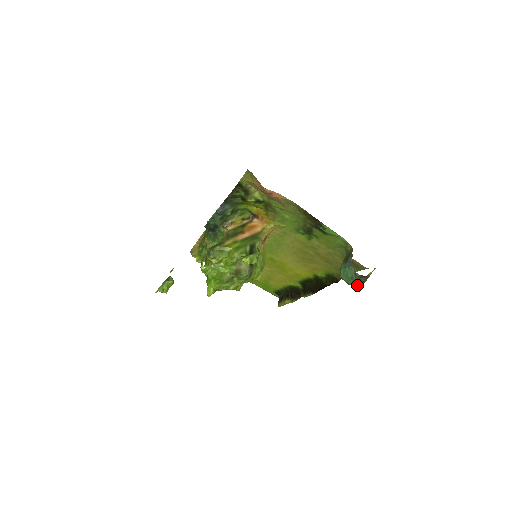
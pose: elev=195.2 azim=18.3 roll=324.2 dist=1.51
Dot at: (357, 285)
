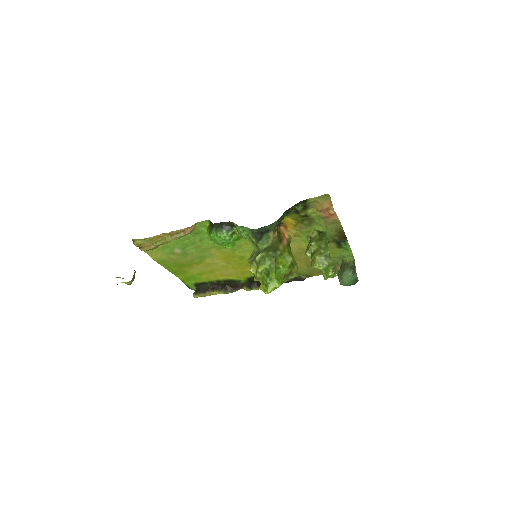
Dot at: occluded
